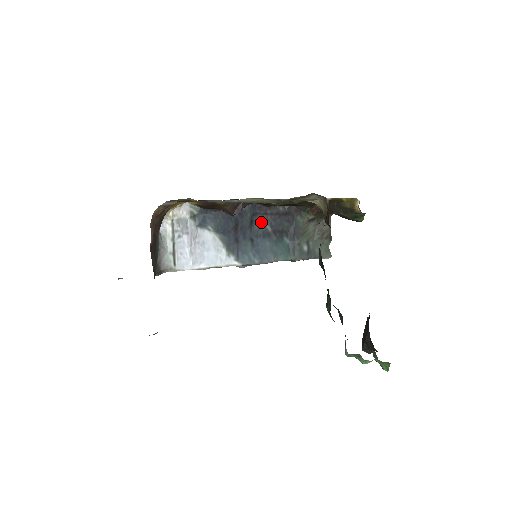
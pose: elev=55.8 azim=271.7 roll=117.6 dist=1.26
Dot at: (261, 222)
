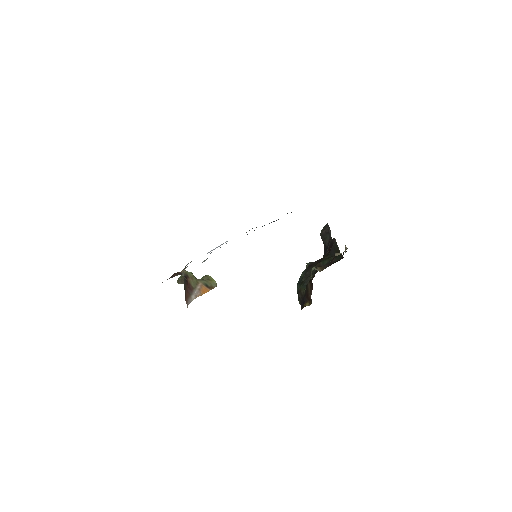
Dot at: occluded
